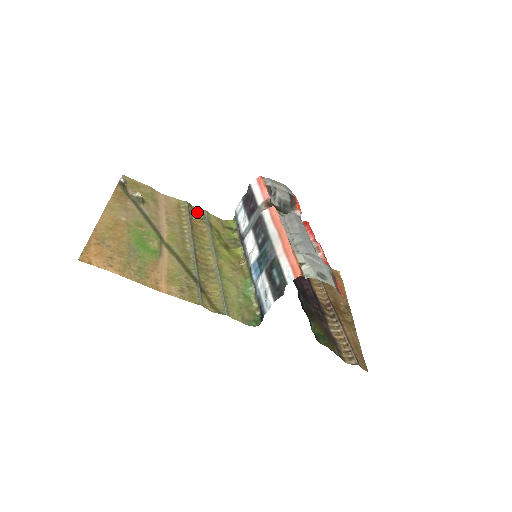
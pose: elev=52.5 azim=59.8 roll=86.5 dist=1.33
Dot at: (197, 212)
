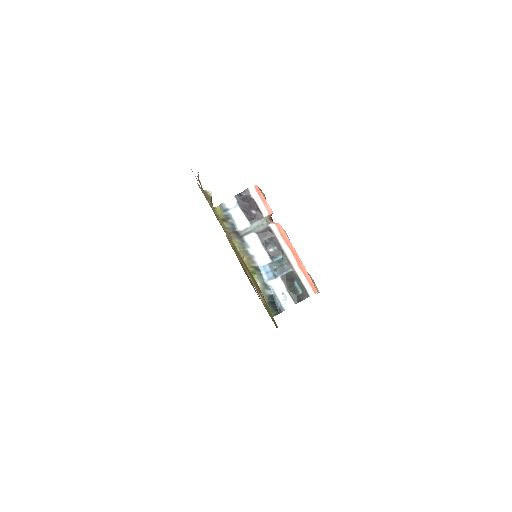
Dot at: occluded
